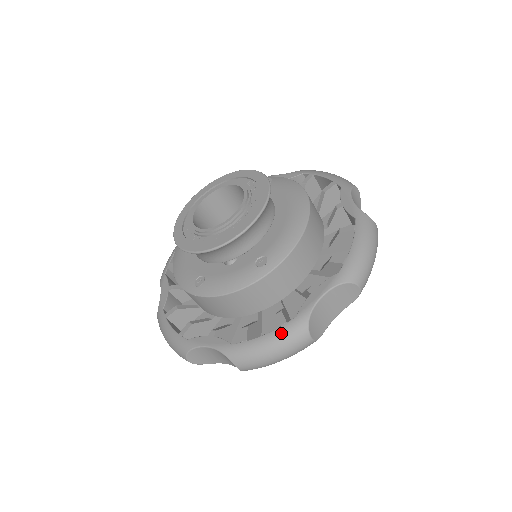
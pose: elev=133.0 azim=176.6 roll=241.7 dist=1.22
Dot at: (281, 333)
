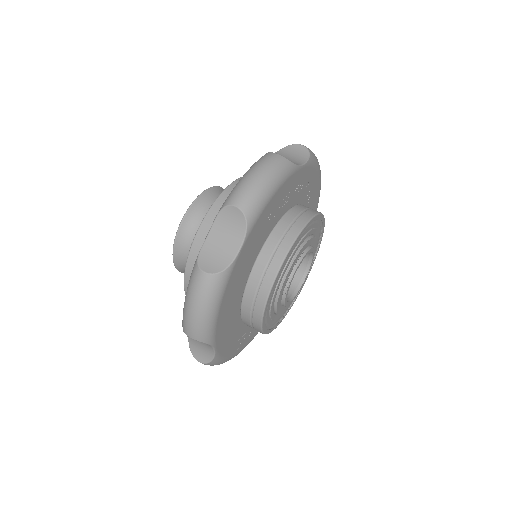
Dot at: (189, 282)
